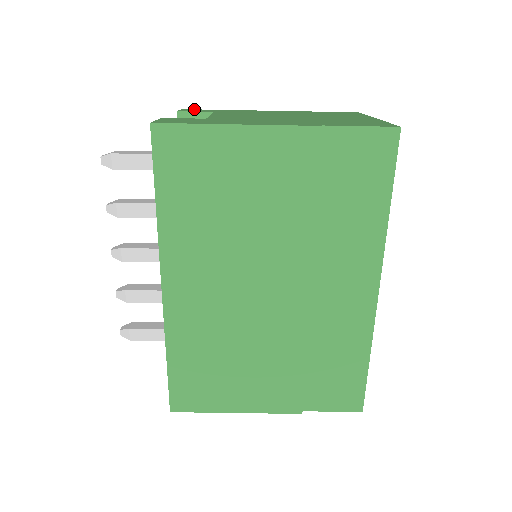
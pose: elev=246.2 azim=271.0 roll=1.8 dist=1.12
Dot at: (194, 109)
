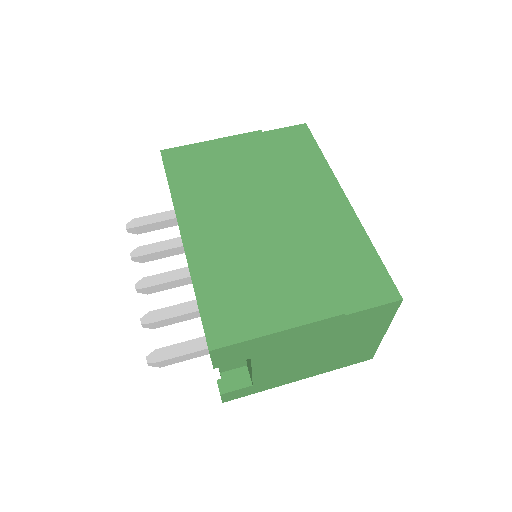
Dot at: occluded
